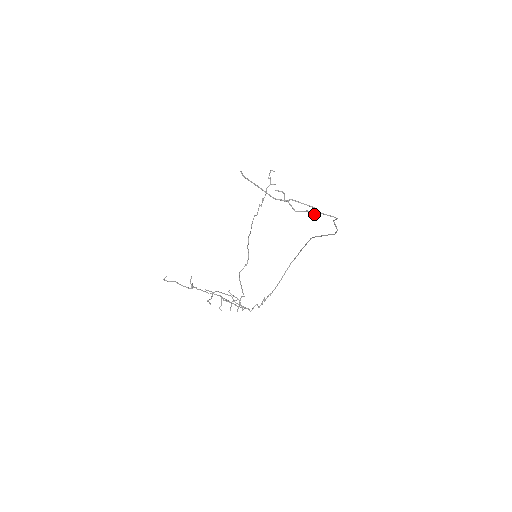
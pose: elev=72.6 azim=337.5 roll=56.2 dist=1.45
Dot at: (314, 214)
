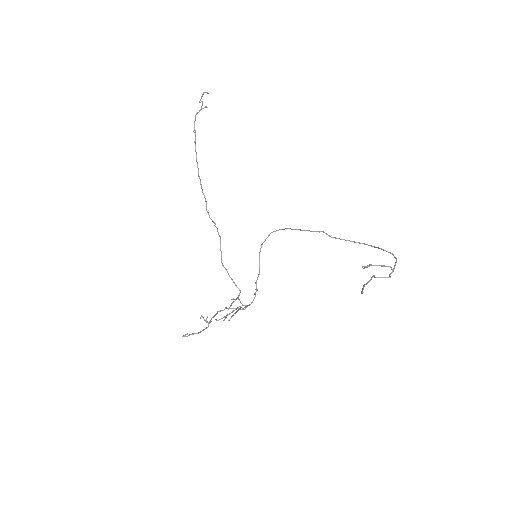
Dot at: occluded
